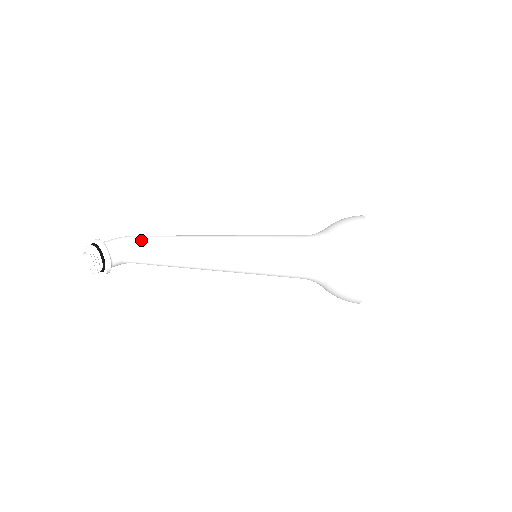
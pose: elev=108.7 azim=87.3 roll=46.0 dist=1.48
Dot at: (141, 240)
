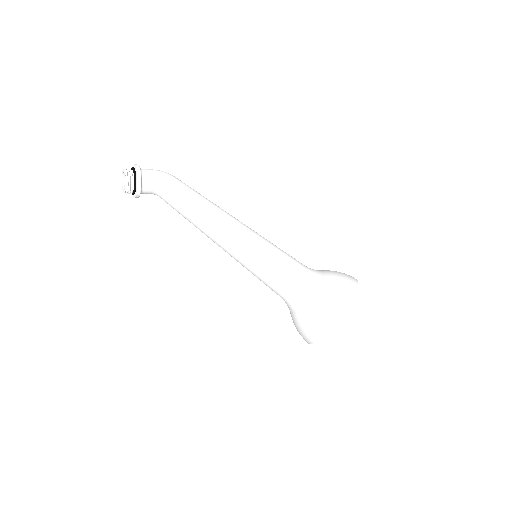
Dot at: (174, 188)
